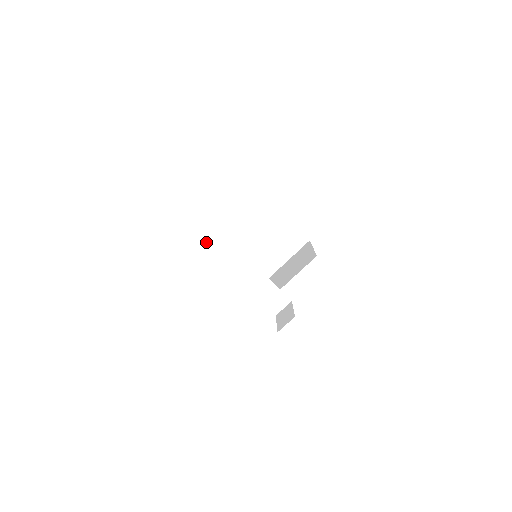
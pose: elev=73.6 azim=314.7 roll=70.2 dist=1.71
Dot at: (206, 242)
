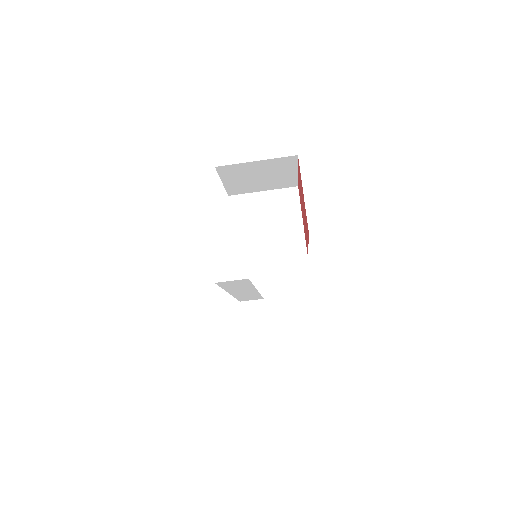
Dot at: (229, 287)
